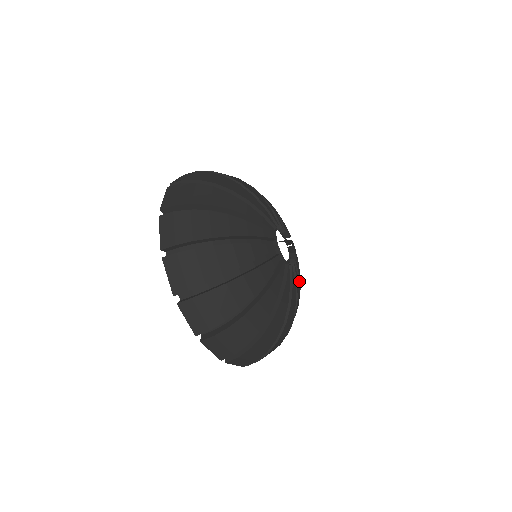
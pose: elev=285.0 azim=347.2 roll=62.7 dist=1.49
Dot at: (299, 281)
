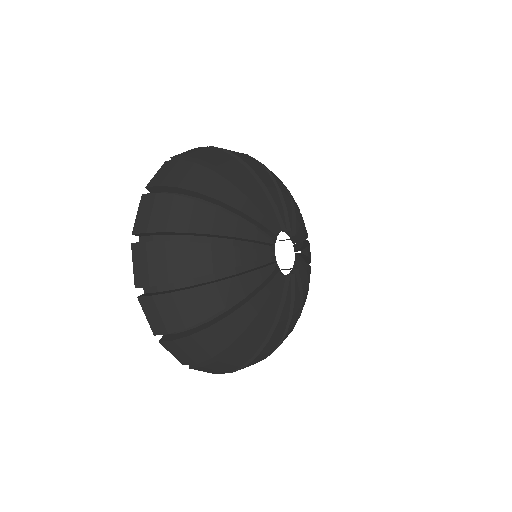
Dot at: (307, 277)
